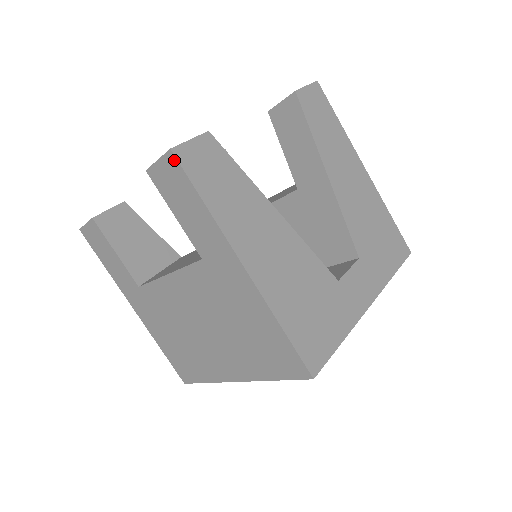
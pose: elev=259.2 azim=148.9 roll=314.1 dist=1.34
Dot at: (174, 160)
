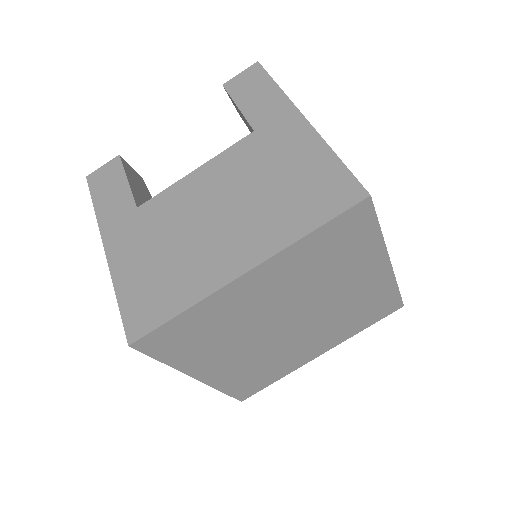
Dot at: (258, 67)
